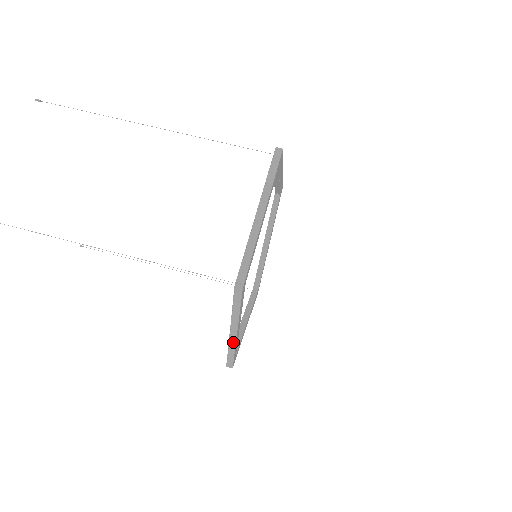
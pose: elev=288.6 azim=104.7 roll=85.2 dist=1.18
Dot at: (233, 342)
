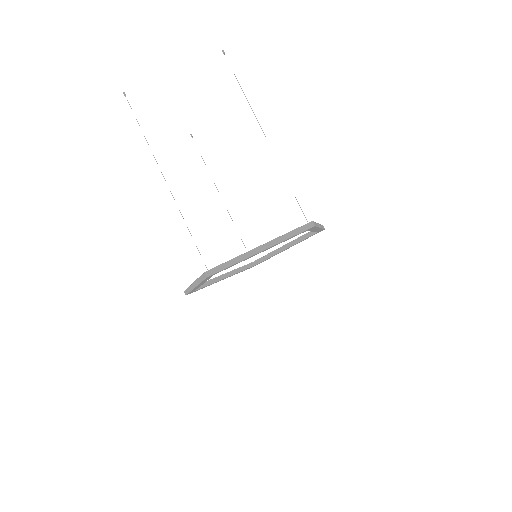
Dot at: (192, 288)
